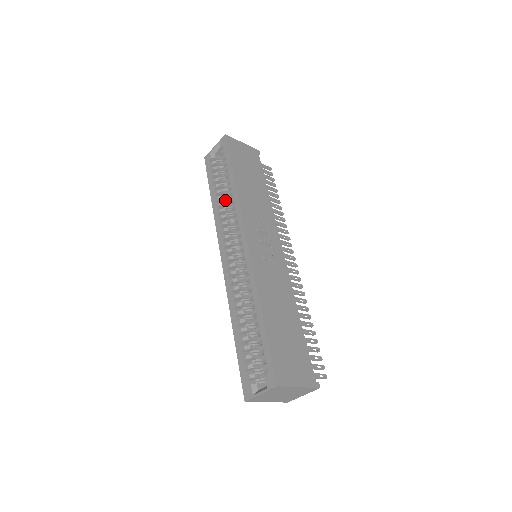
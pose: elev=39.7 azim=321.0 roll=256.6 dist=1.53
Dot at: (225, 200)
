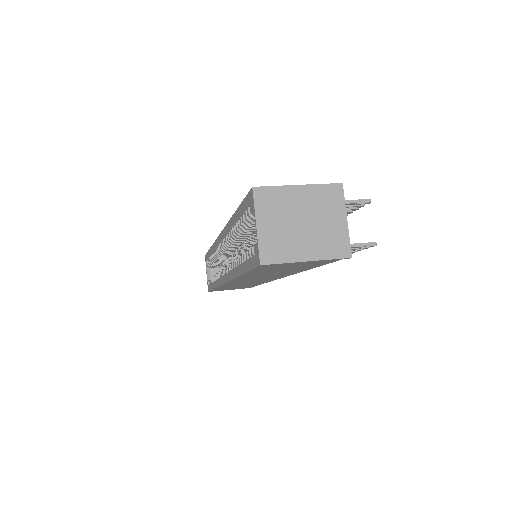
Dot at: occluded
